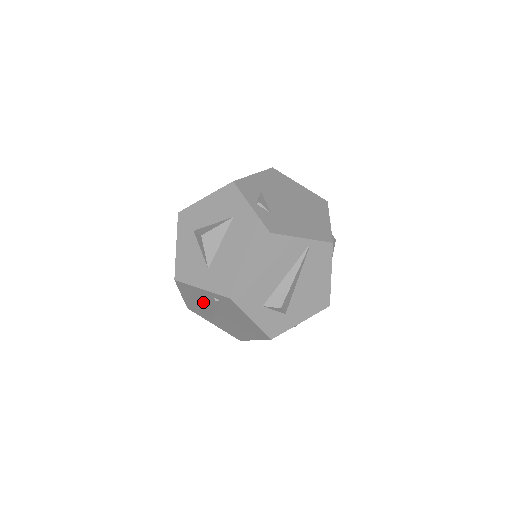
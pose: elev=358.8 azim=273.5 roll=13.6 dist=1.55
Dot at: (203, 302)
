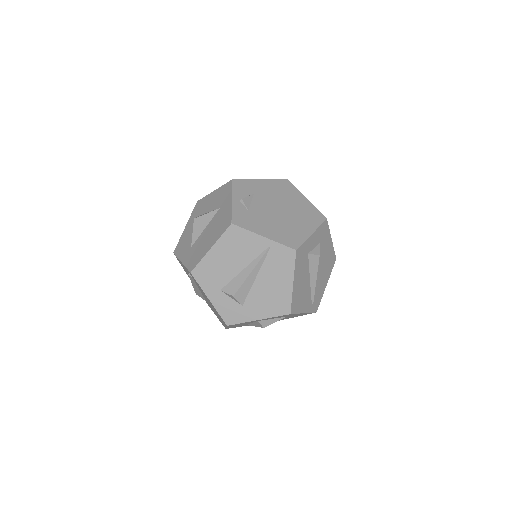
Dot at: occluded
